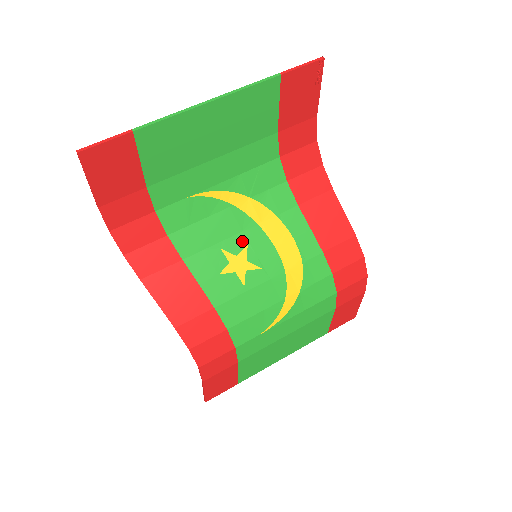
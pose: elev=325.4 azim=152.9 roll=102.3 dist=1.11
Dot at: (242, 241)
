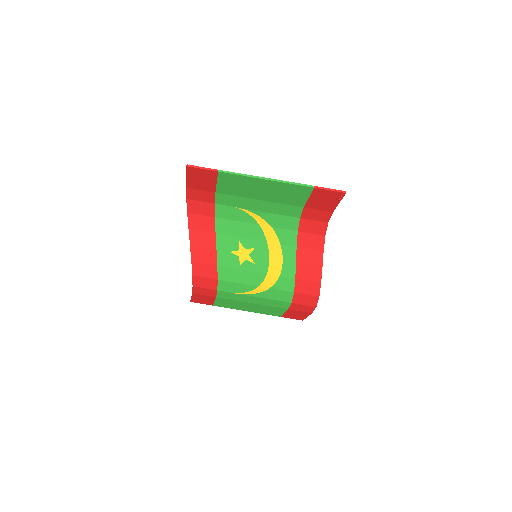
Dot at: (253, 244)
